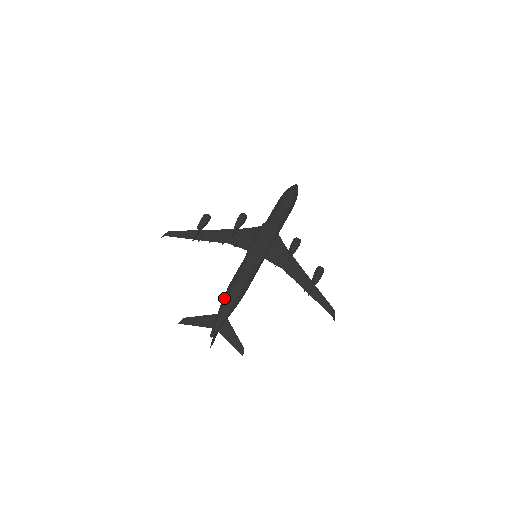
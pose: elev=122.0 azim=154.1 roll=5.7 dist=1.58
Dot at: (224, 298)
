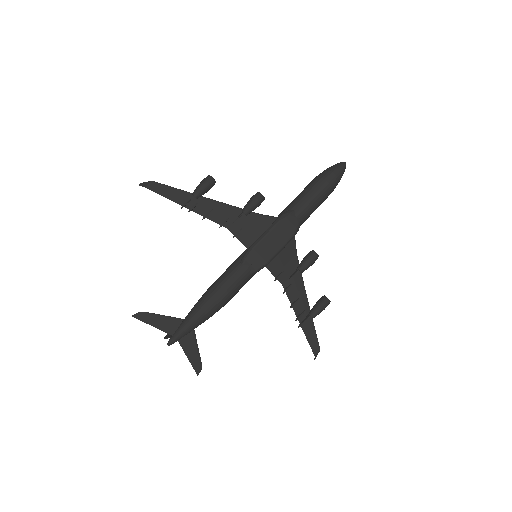
Dot at: (198, 306)
